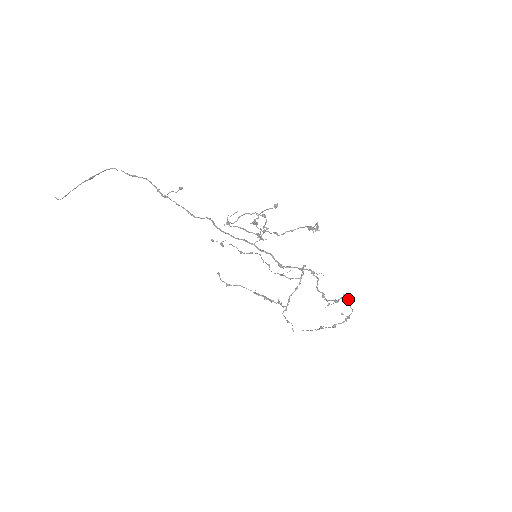
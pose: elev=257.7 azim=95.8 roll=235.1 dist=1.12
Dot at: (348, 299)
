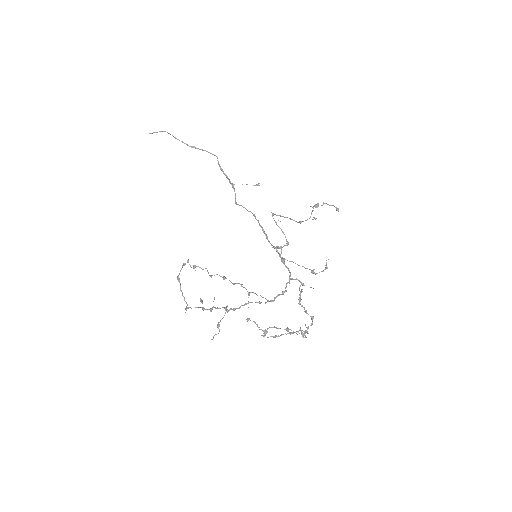
Dot at: (307, 331)
